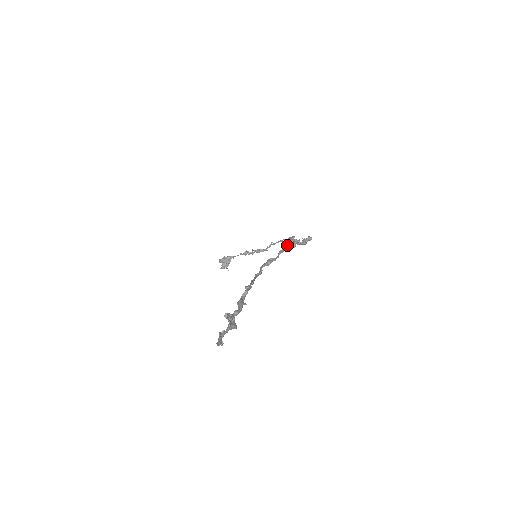
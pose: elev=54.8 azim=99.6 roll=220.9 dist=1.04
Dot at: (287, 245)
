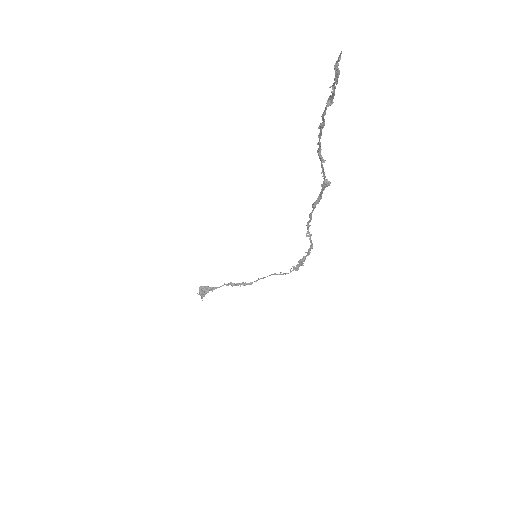
Dot at: (325, 179)
